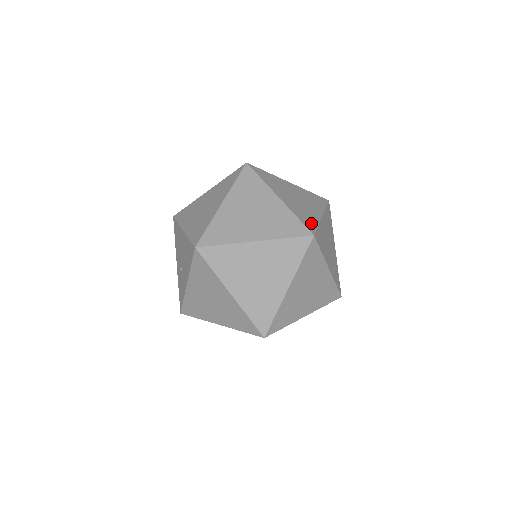
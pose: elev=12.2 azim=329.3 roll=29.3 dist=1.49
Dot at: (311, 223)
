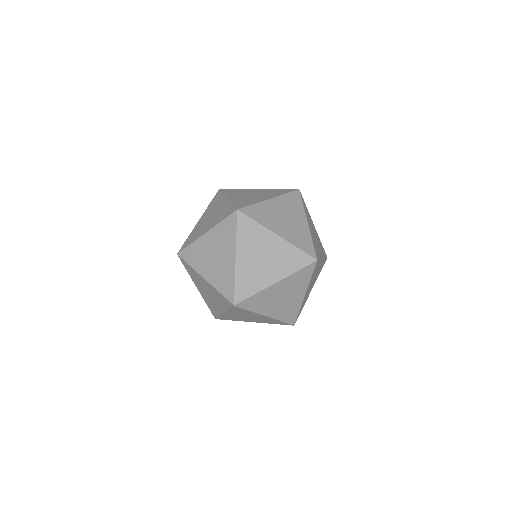
Dot at: (229, 287)
